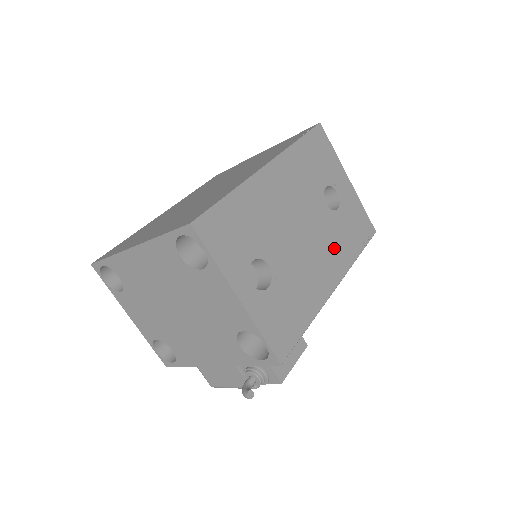
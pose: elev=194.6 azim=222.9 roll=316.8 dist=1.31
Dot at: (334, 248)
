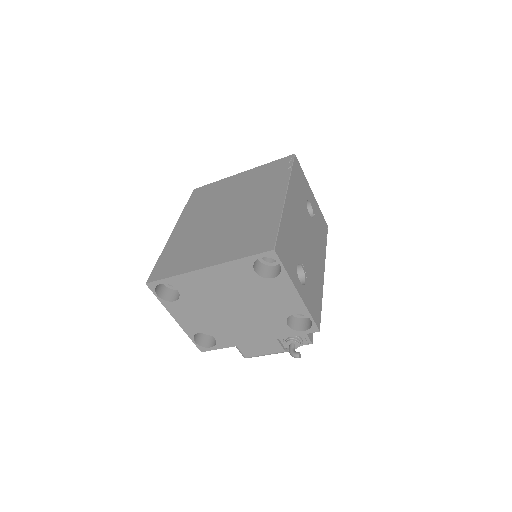
Dot at: (318, 245)
